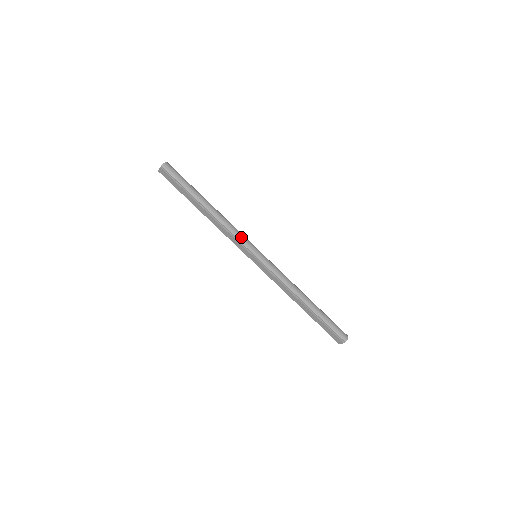
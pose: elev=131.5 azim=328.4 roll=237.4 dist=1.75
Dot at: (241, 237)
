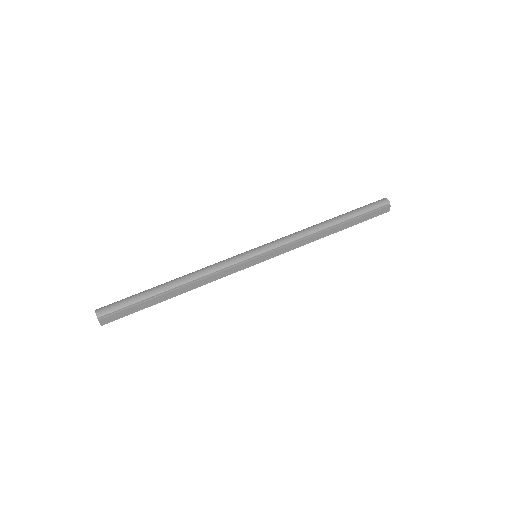
Dot at: (227, 262)
